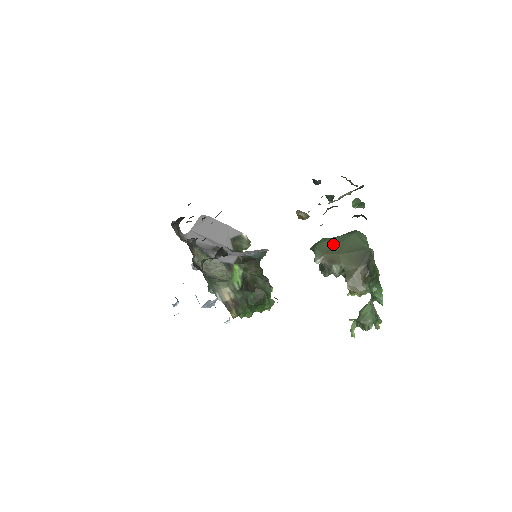
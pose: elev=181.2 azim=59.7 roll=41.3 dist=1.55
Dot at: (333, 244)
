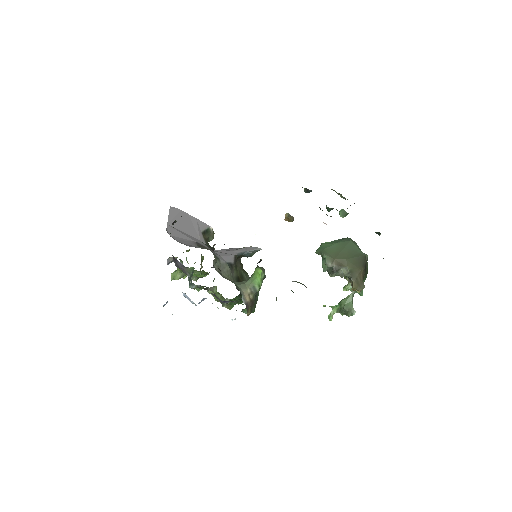
Dot at: (337, 250)
